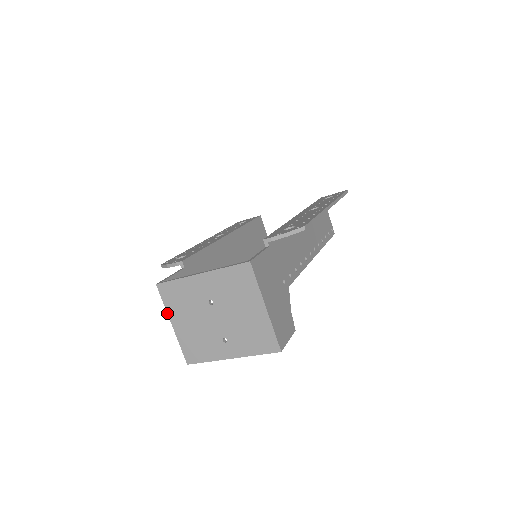
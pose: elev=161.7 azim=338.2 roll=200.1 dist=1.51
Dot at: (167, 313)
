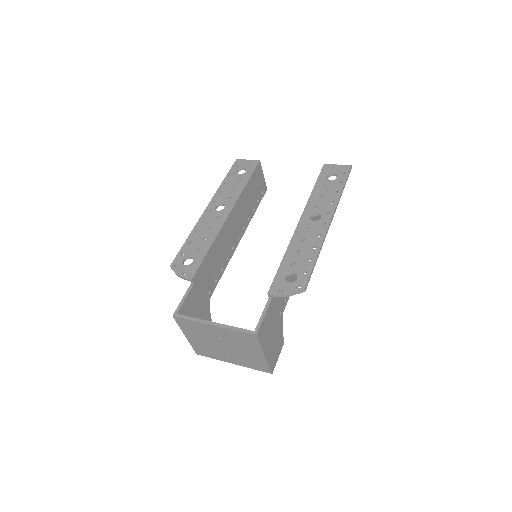
Dot at: occluded
